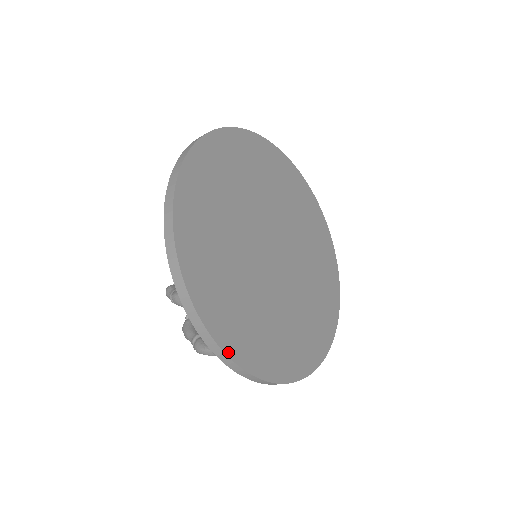
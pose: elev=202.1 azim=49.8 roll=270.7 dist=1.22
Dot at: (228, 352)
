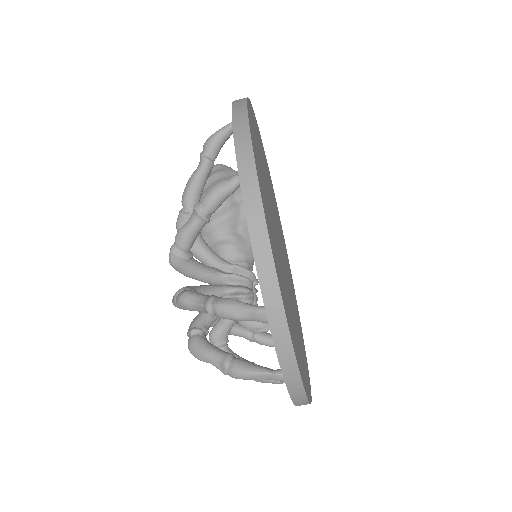
Dot at: (300, 374)
